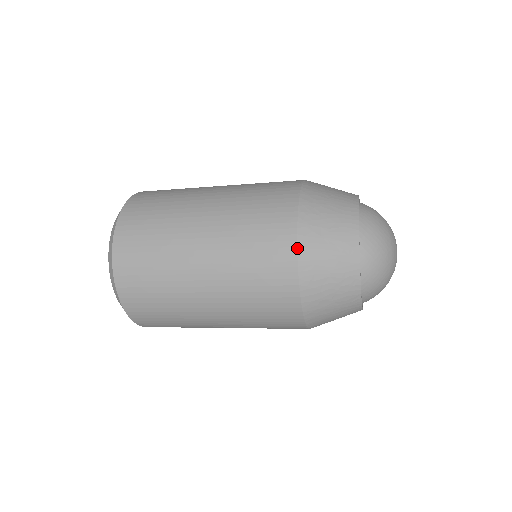
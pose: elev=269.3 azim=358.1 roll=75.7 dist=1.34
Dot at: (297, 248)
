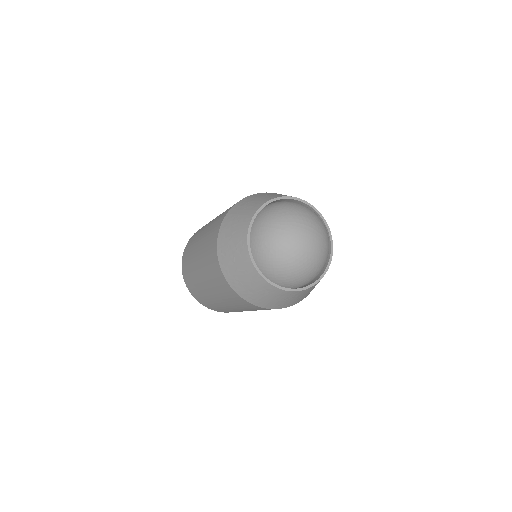
Dot at: (252, 304)
